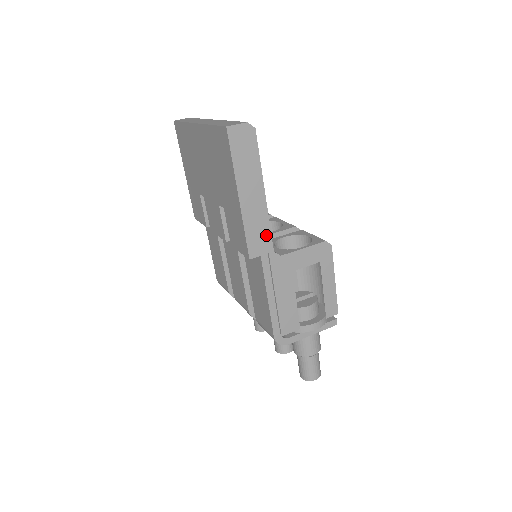
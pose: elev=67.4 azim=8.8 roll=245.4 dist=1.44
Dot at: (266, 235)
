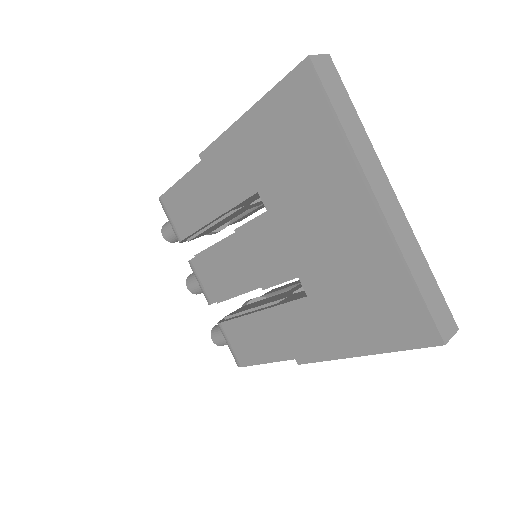
Dot at: occluded
